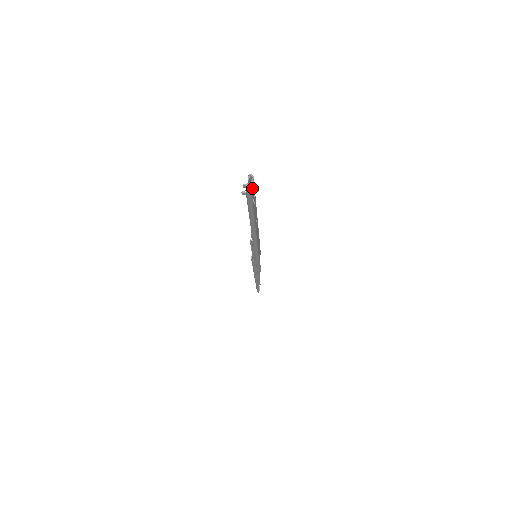
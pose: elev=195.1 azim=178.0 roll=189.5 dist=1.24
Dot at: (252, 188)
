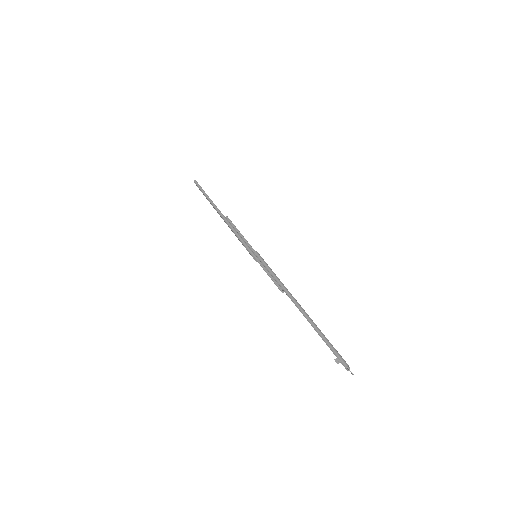
Dot at: (342, 360)
